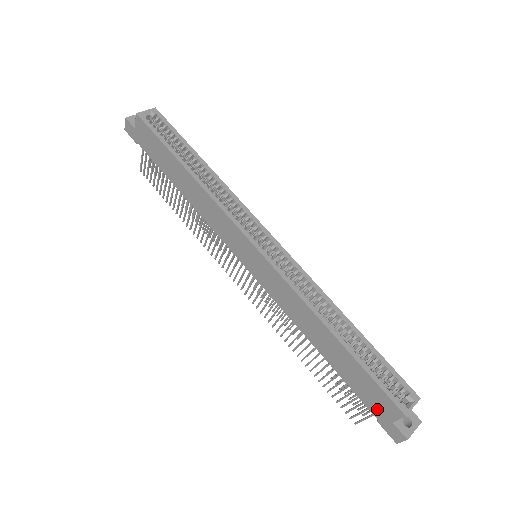
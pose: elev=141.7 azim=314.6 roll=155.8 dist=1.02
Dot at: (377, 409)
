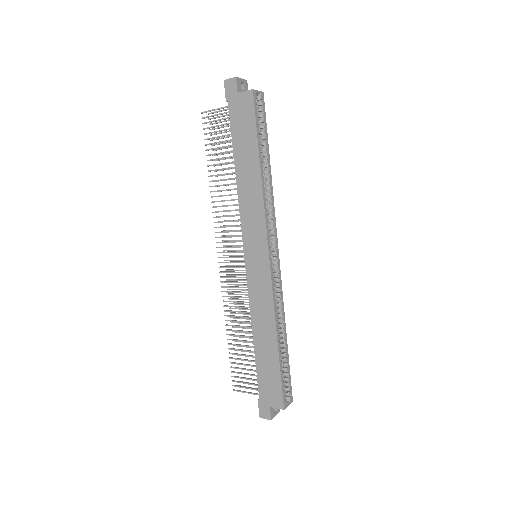
Dot at: (266, 395)
